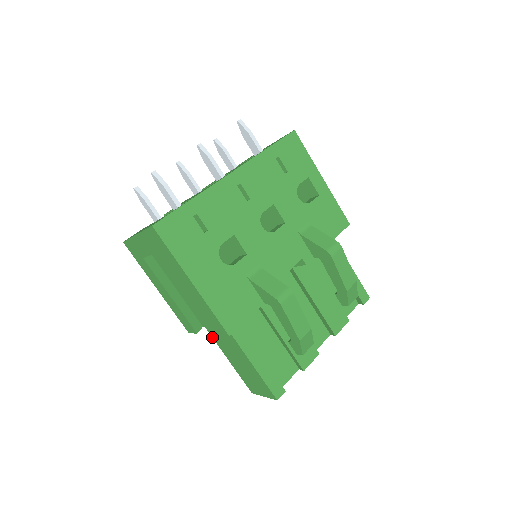
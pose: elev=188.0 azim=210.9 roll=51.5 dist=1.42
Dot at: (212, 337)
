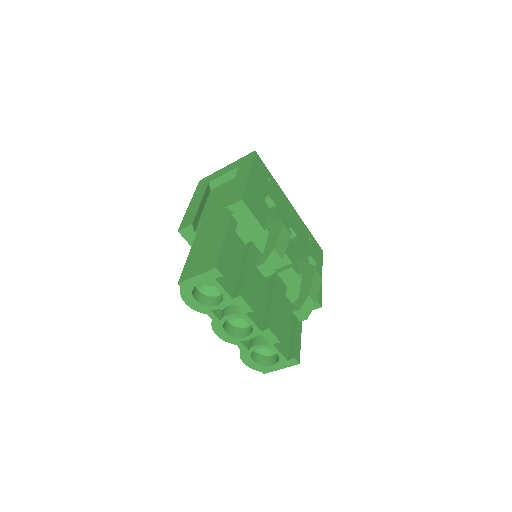
Dot at: (195, 238)
